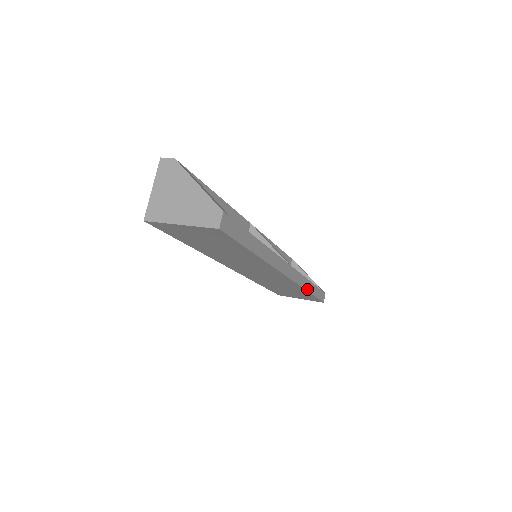
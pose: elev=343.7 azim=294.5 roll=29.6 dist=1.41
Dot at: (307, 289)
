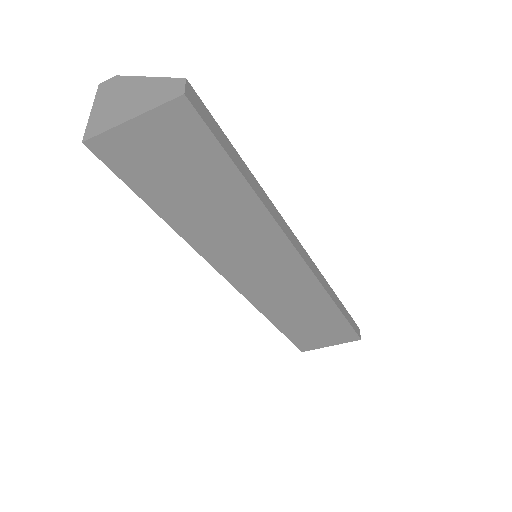
Dot at: (334, 301)
